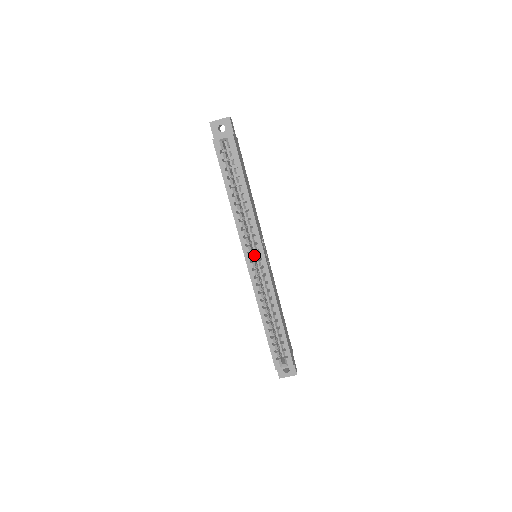
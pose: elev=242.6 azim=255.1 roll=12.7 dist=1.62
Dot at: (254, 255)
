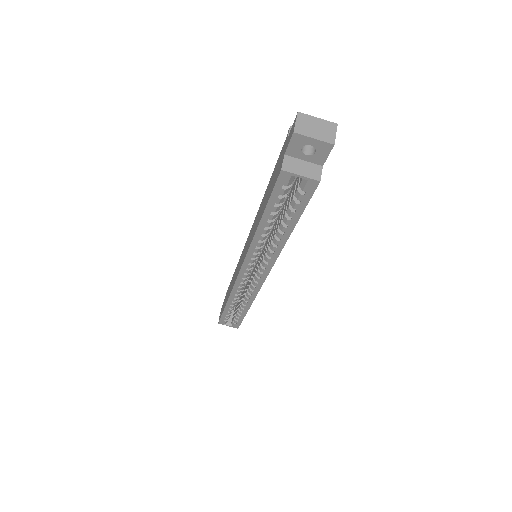
Dot at: occluded
